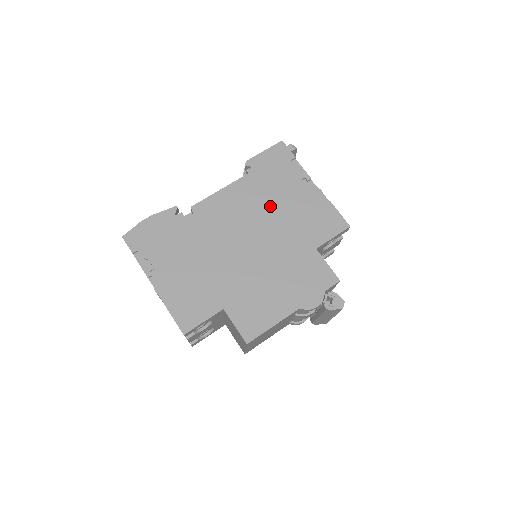
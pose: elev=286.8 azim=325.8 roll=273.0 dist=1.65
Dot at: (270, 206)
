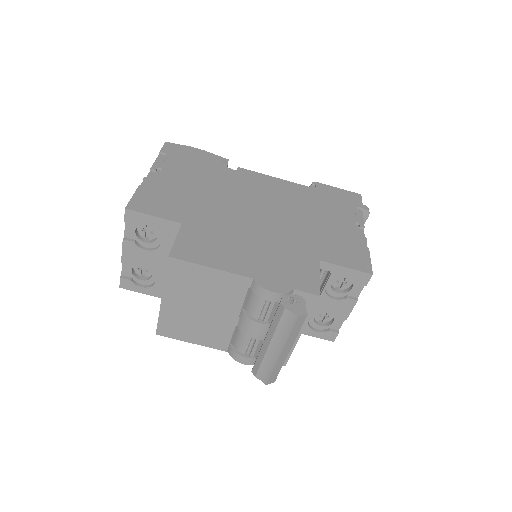
Dot at: (307, 211)
